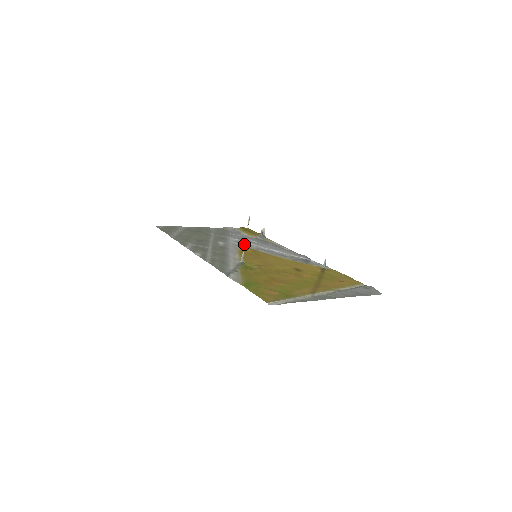
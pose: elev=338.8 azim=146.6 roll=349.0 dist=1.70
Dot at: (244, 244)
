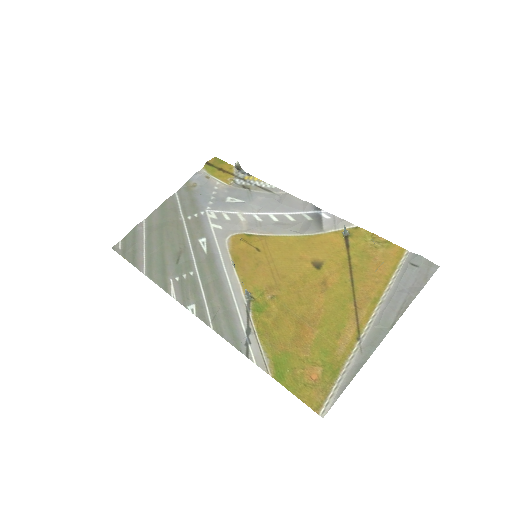
Dot at: (229, 223)
